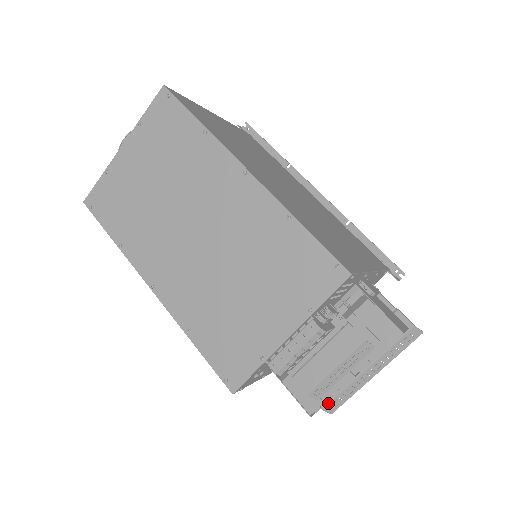
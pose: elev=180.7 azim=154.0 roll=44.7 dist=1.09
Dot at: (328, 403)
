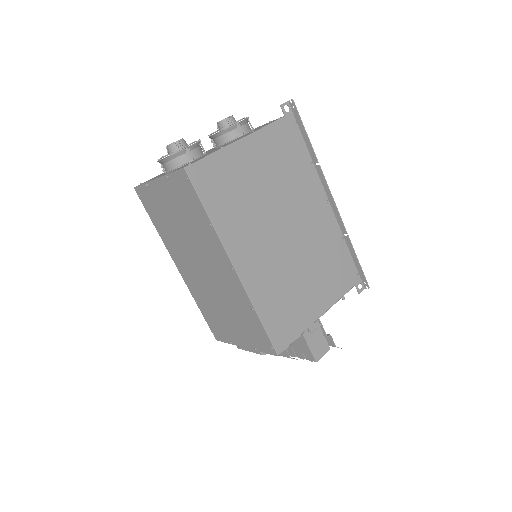
Dot at: occluded
